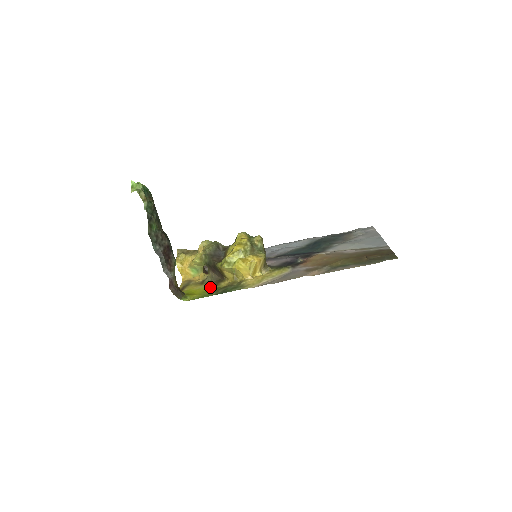
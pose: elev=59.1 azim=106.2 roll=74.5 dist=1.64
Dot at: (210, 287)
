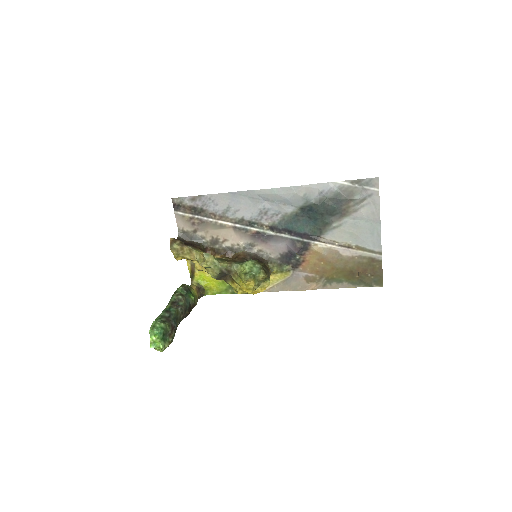
Dot at: occluded
